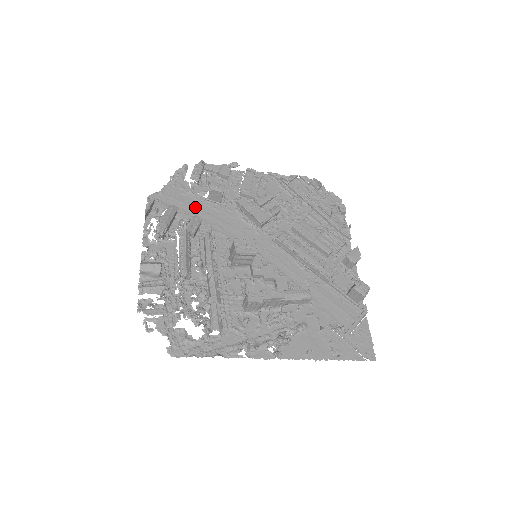
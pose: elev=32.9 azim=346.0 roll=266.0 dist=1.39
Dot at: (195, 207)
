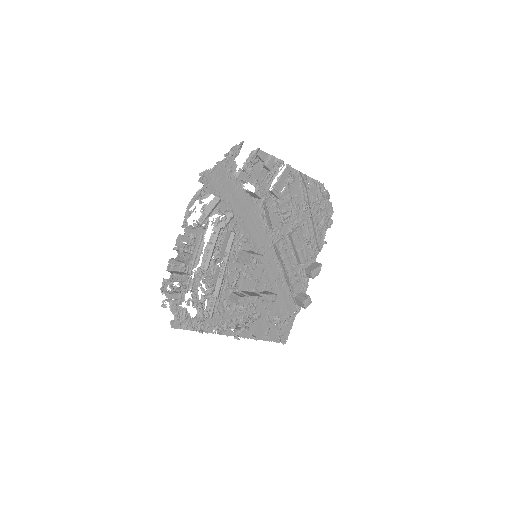
Dot at: (232, 194)
